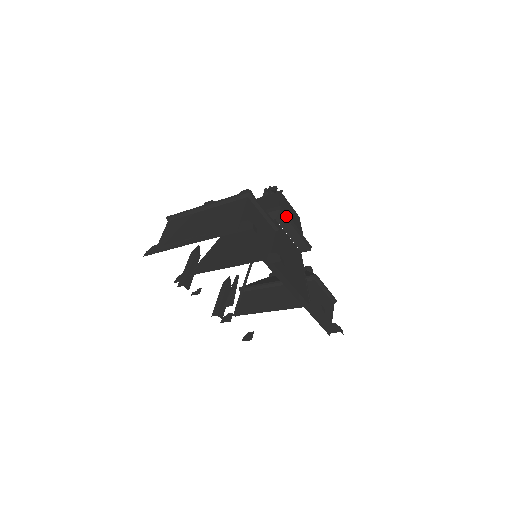
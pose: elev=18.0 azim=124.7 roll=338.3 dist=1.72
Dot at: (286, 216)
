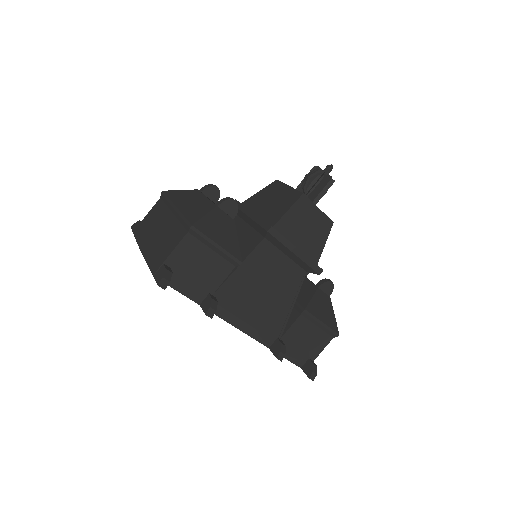
Dot at: (279, 238)
